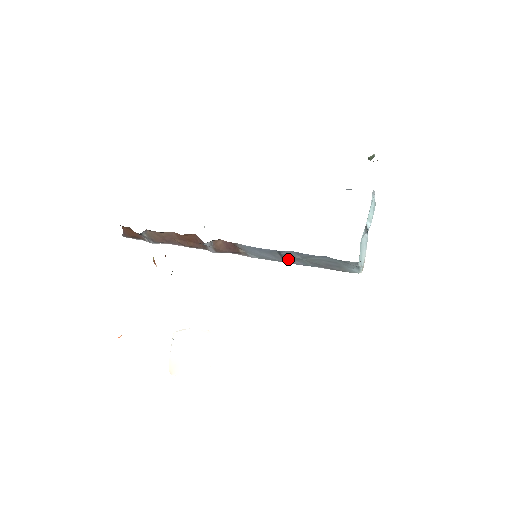
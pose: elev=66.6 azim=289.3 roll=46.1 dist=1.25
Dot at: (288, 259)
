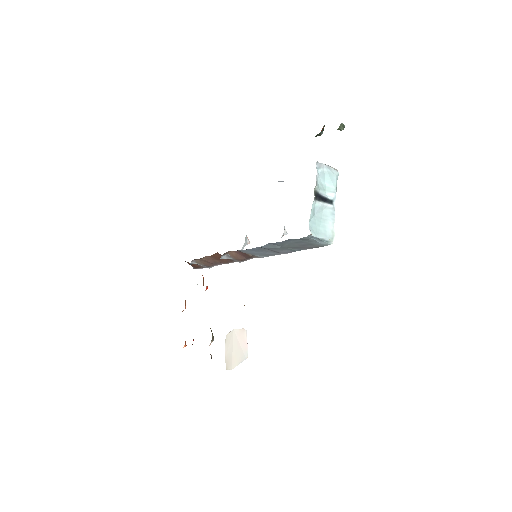
Dot at: (278, 251)
